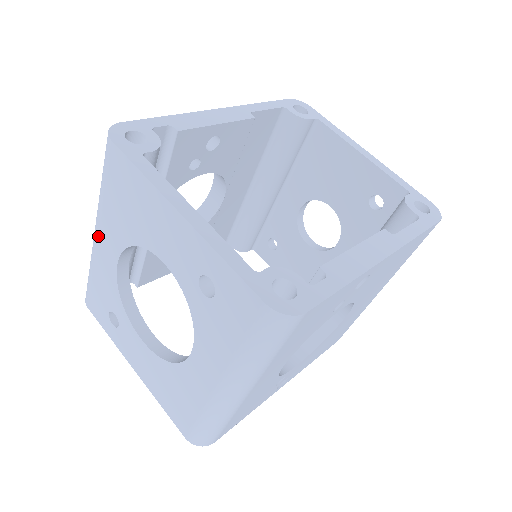
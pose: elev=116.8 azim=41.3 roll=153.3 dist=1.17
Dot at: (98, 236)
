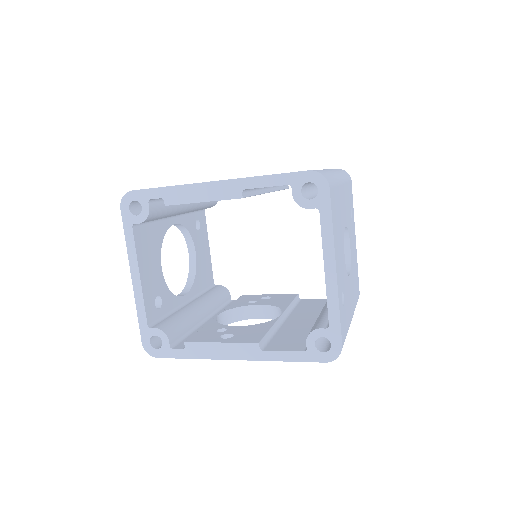
Dot at: occluded
